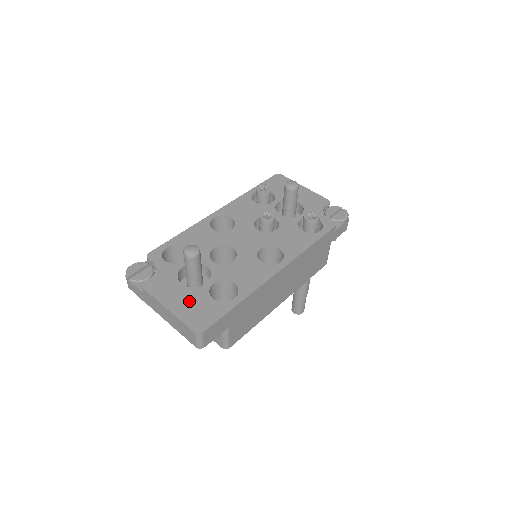
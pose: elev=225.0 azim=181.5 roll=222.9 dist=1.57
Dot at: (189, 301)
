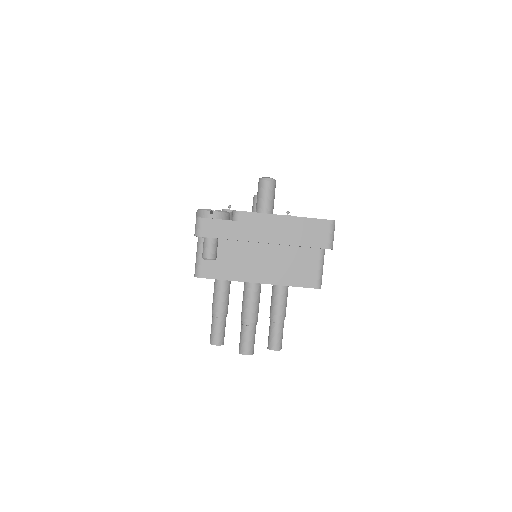
Dot at: occluded
